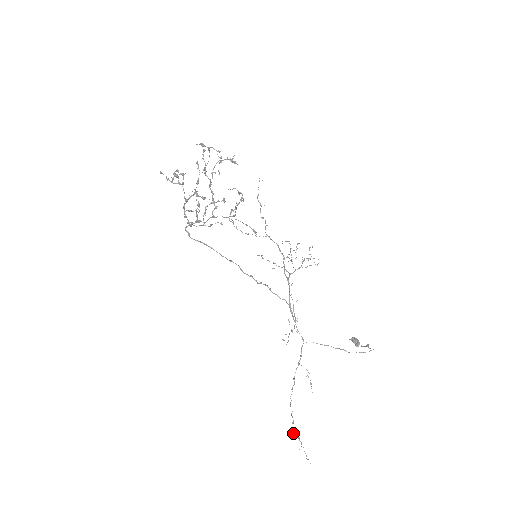
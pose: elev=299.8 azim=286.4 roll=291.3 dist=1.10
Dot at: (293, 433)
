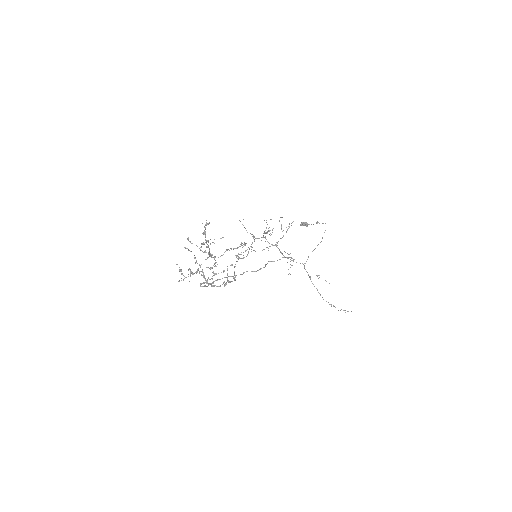
Dot at: occluded
